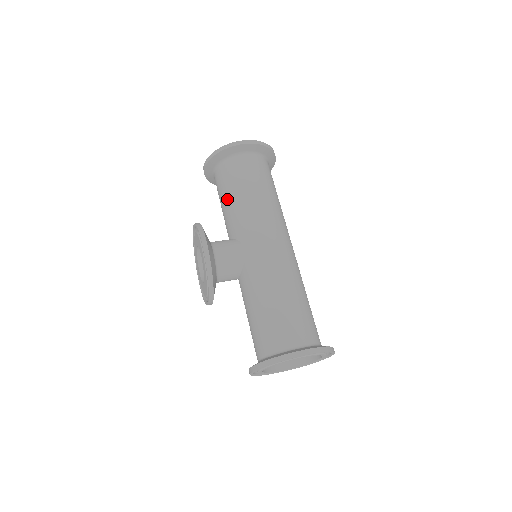
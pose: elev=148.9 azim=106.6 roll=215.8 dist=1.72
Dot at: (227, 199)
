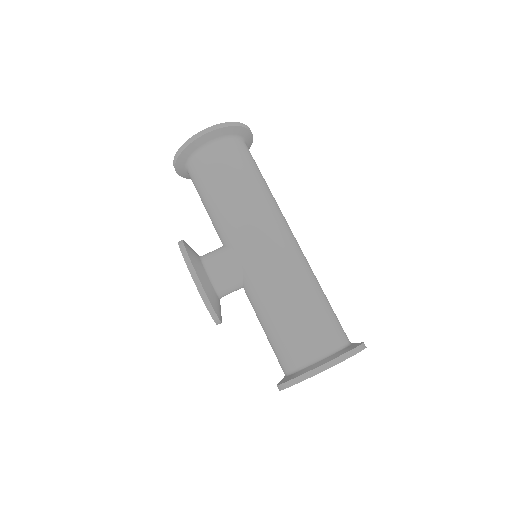
Dot at: (207, 201)
